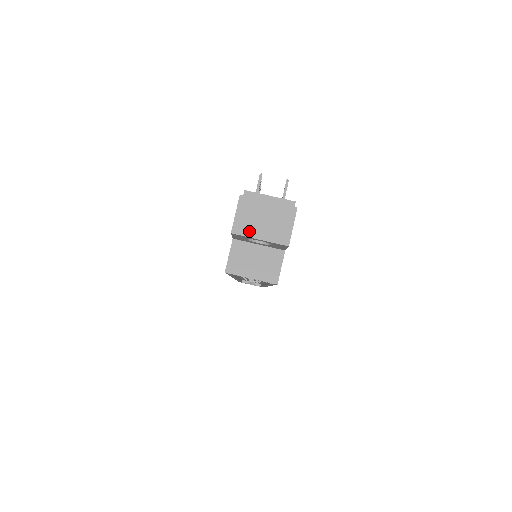
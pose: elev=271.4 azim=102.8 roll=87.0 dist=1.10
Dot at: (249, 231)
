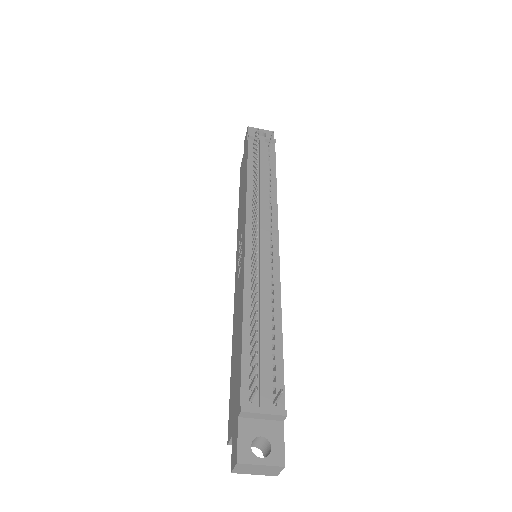
Dot at: (245, 473)
